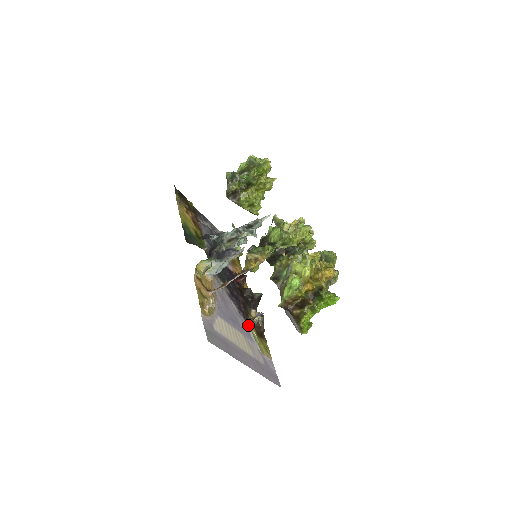
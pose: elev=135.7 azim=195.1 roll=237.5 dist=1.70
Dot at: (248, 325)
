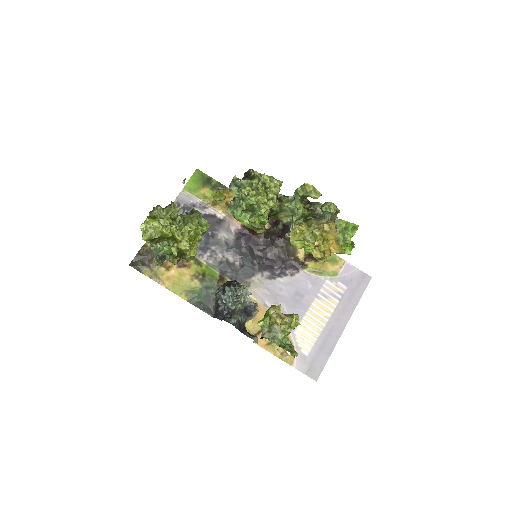
Dot at: (306, 271)
